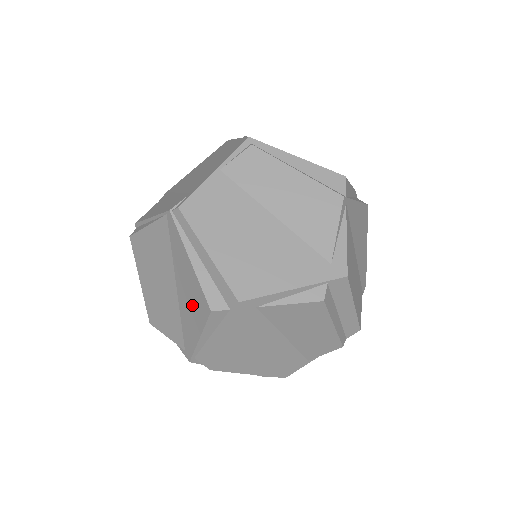
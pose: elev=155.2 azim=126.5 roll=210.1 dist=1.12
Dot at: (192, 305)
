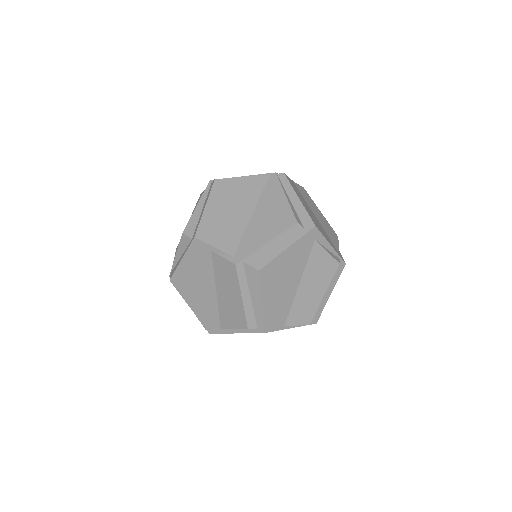
Dot at: (271, 222)
